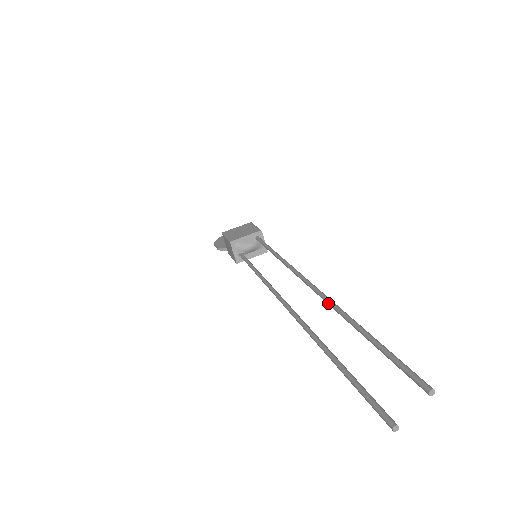
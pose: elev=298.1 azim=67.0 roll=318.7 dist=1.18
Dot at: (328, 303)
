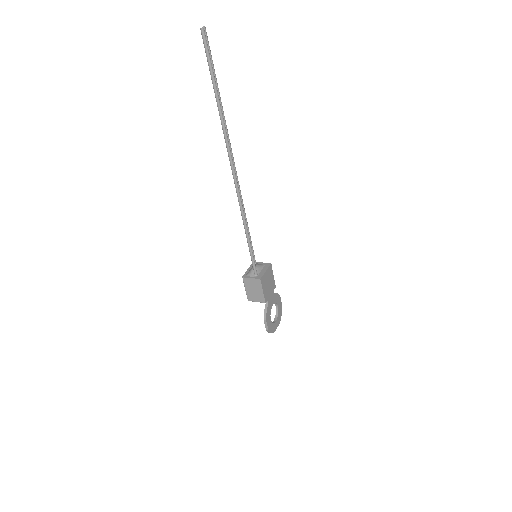
Dot at: occluded
